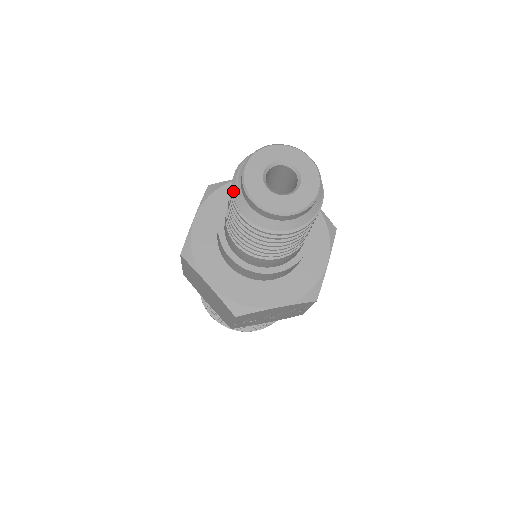
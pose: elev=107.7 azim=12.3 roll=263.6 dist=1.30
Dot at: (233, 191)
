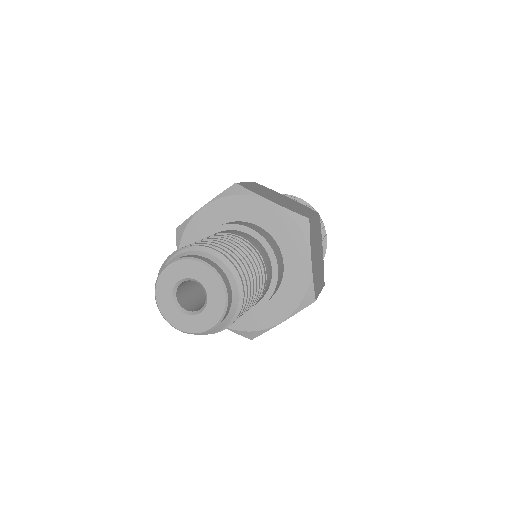
Dot at: (161, 268)
